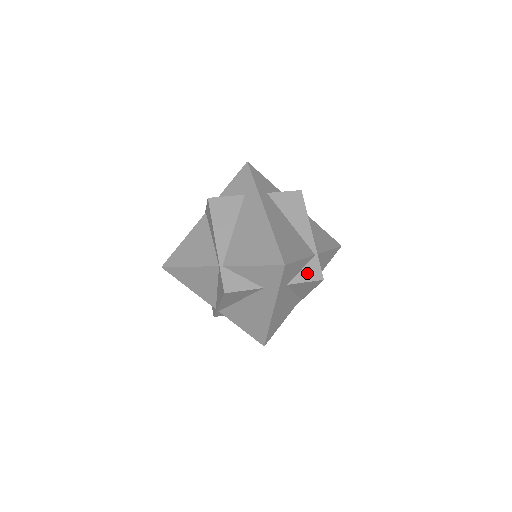
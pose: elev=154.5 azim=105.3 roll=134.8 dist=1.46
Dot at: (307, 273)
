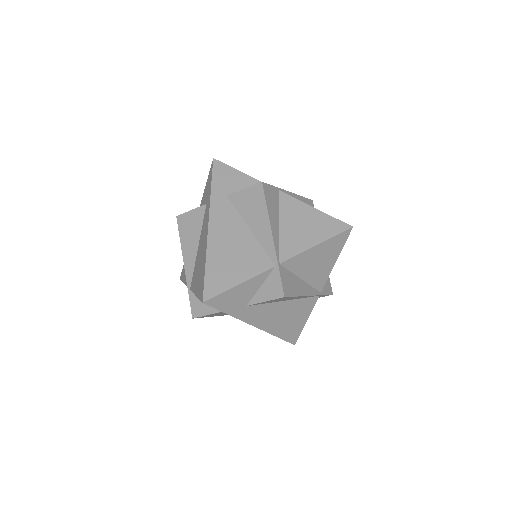
Dot at: occluded
